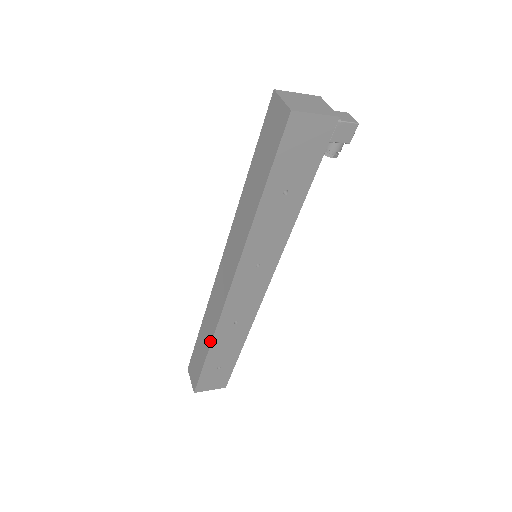
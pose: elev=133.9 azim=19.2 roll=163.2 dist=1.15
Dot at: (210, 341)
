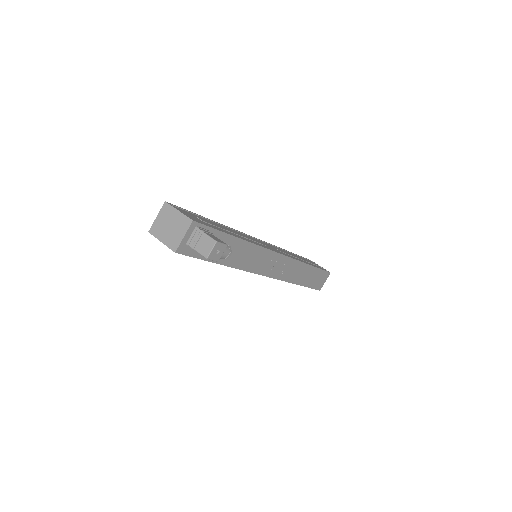
Dot at: occluded
